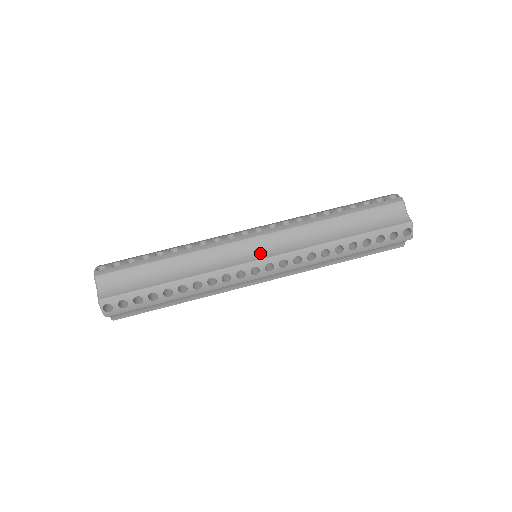
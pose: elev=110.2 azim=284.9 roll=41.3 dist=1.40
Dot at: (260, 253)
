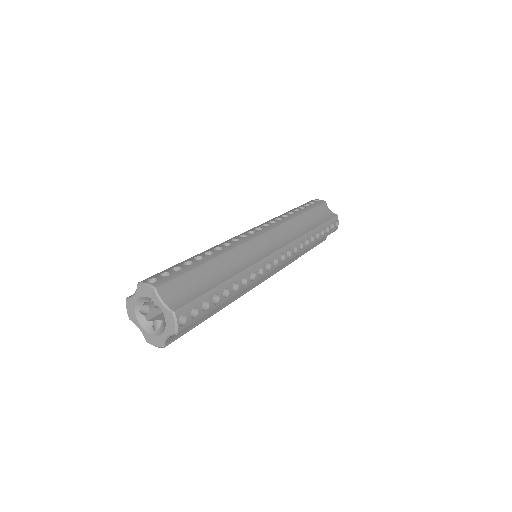
Dot at: occluded
